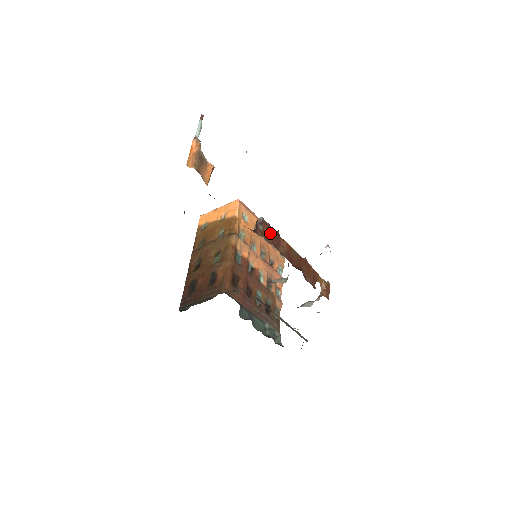
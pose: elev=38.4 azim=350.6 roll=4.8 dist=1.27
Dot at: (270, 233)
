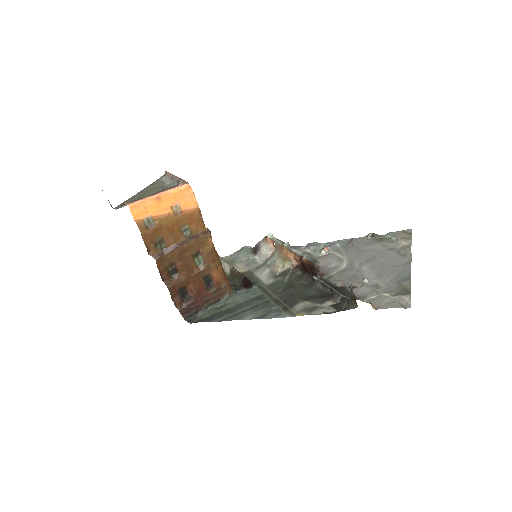
Dot at: occluded
